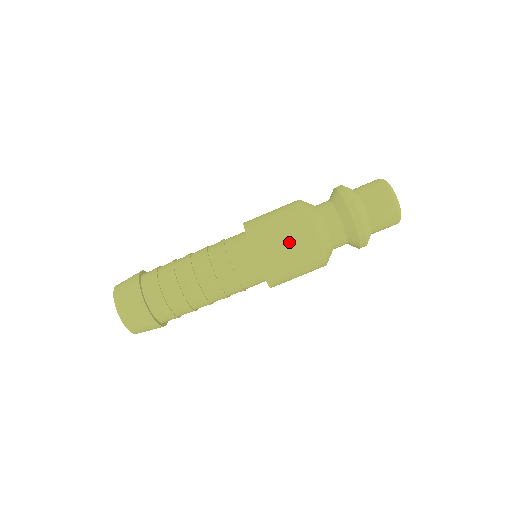
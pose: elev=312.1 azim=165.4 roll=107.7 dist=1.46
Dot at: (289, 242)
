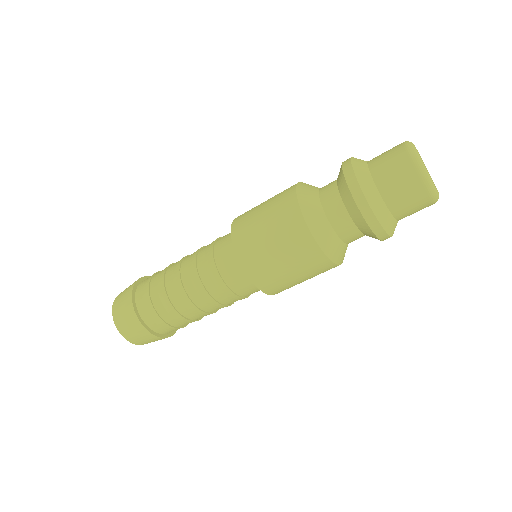
Dot at: (300, 275)
